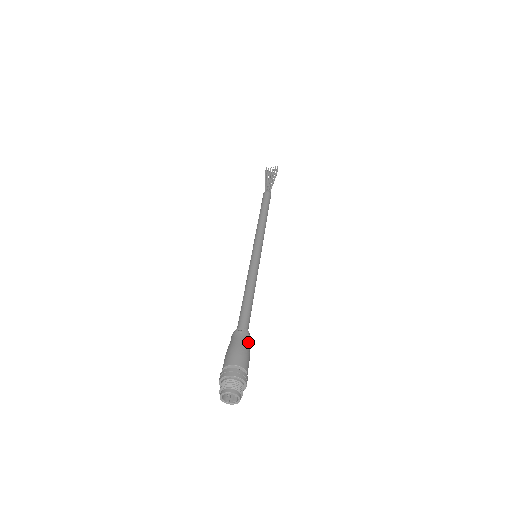
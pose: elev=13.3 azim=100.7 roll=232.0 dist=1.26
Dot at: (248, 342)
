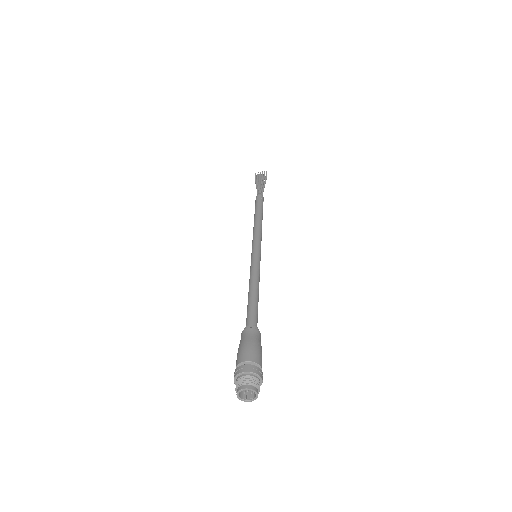
Dot at: (259, 338)
